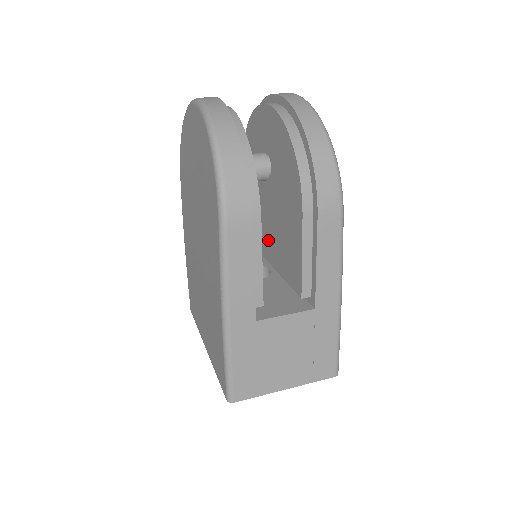
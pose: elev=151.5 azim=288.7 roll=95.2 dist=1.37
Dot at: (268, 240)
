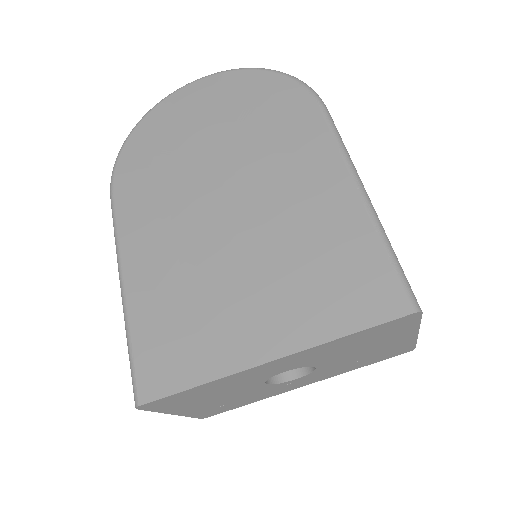
Dot at: occluded
